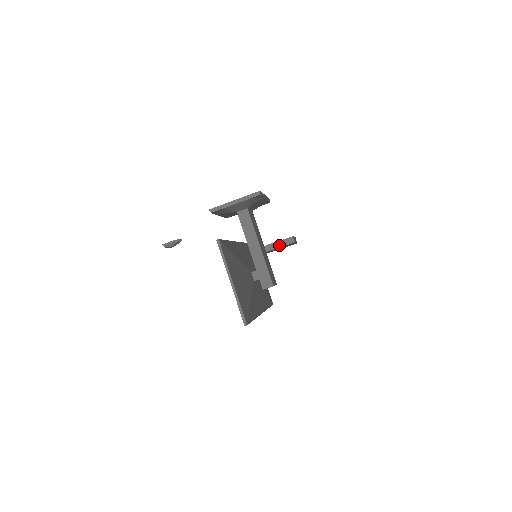
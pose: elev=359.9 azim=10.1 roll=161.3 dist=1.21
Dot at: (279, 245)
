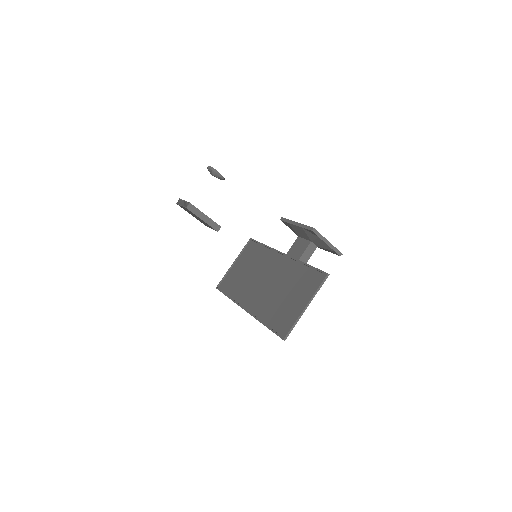
Dot at: (208, 221)
